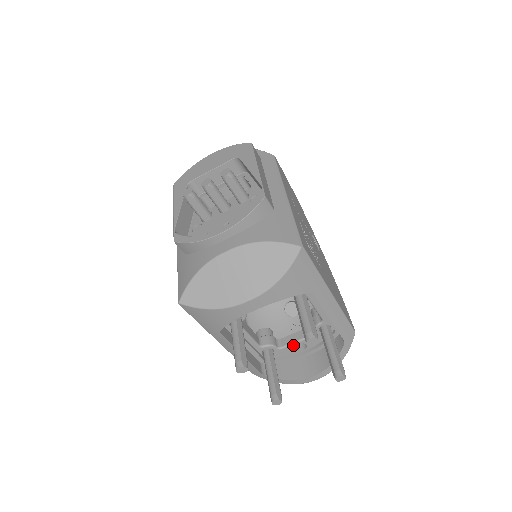
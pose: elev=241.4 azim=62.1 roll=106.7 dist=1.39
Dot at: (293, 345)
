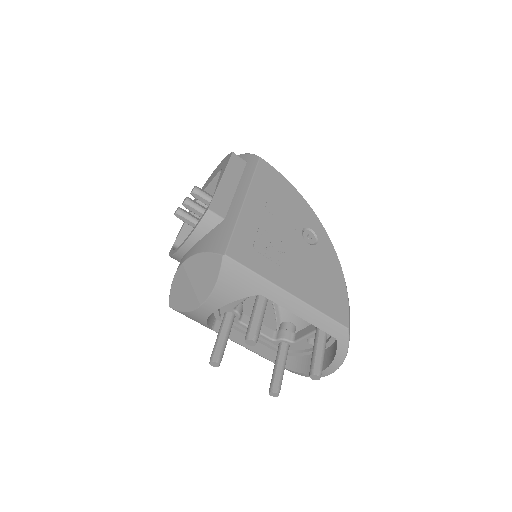
Dot at: (303, 339)
